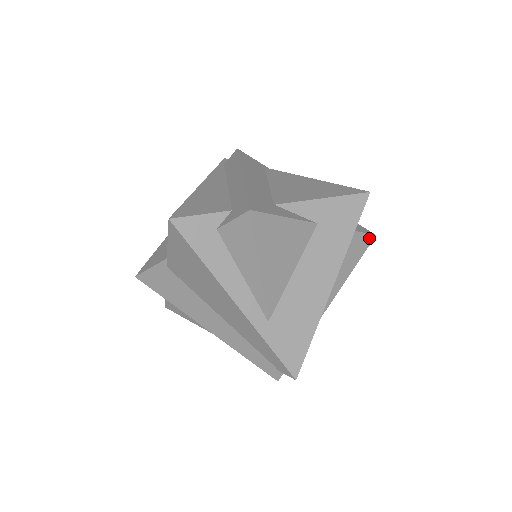
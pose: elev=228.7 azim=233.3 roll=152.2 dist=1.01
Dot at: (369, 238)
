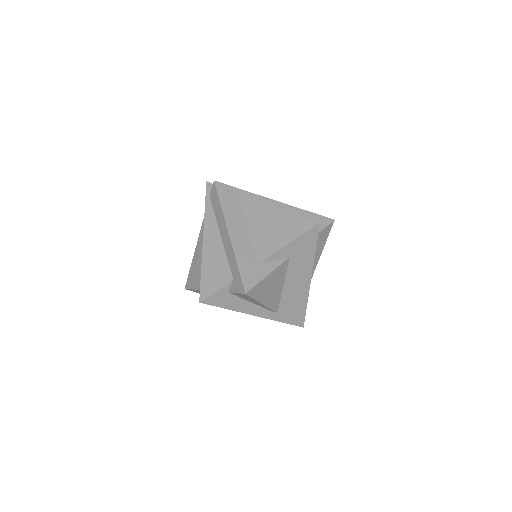
Dot at: (330, 226)
